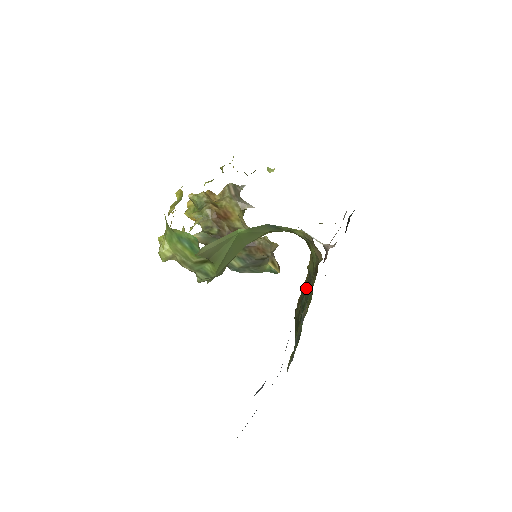
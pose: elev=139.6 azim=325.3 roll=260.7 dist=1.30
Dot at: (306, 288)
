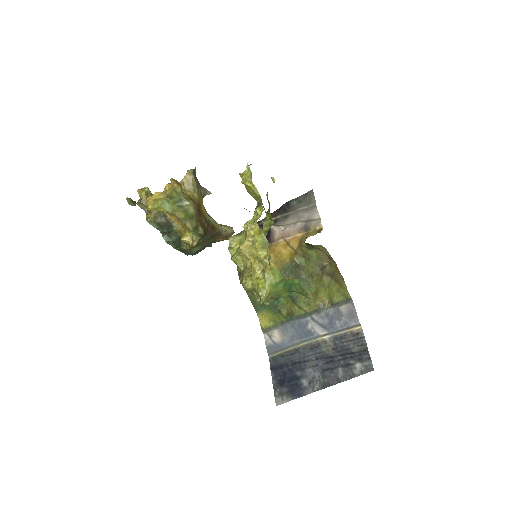
Dot at: (286, 273)
